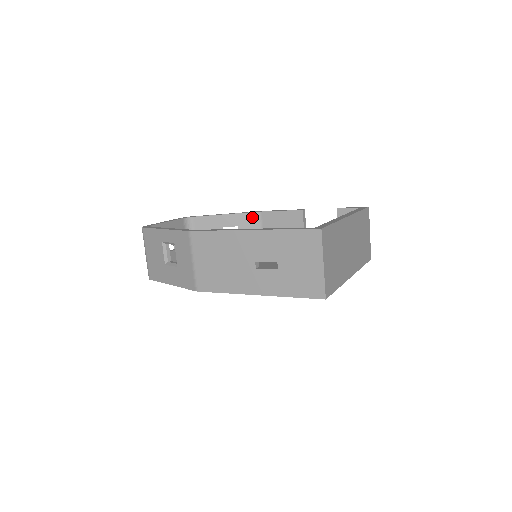
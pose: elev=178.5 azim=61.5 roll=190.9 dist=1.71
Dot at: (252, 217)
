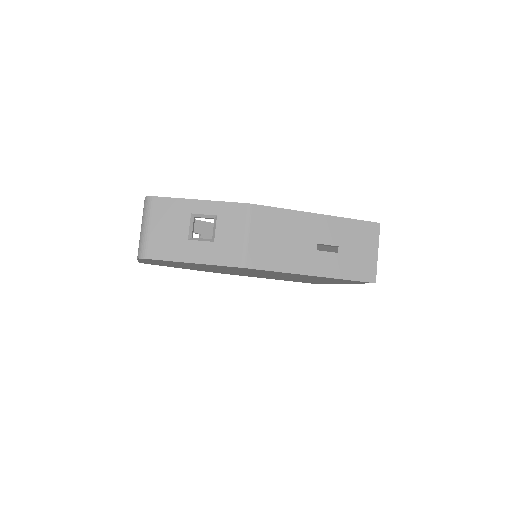
Dot at: occluded
